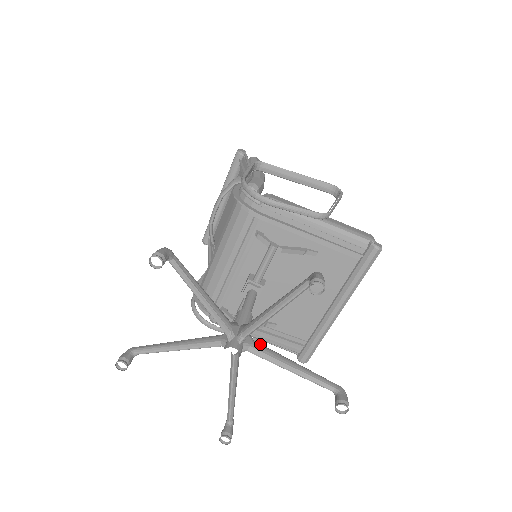
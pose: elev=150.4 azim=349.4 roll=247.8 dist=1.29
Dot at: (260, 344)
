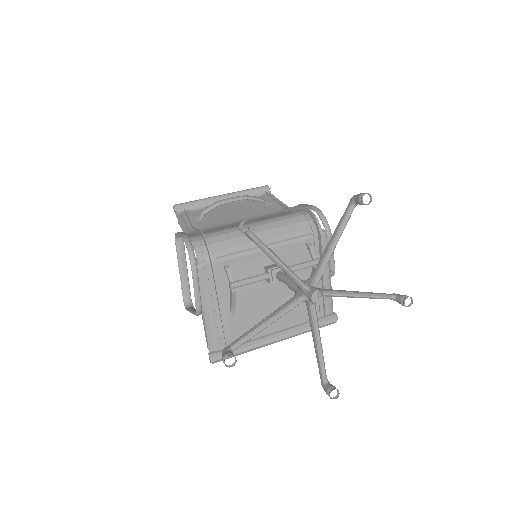
Dot at: occluded
